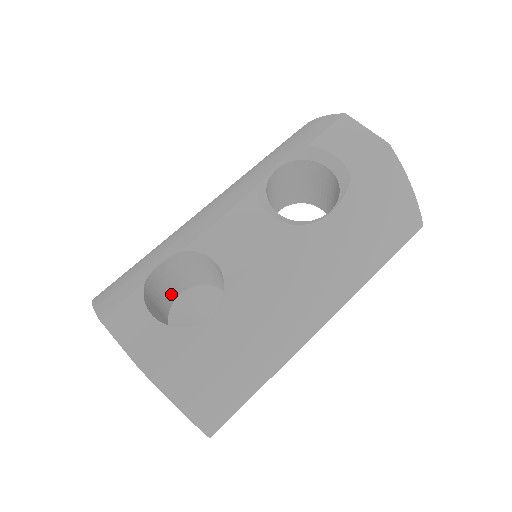
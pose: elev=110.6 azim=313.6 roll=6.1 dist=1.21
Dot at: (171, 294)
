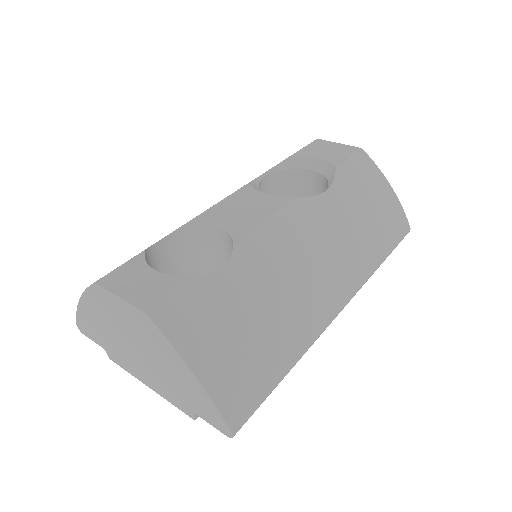
Dot at: occluded
